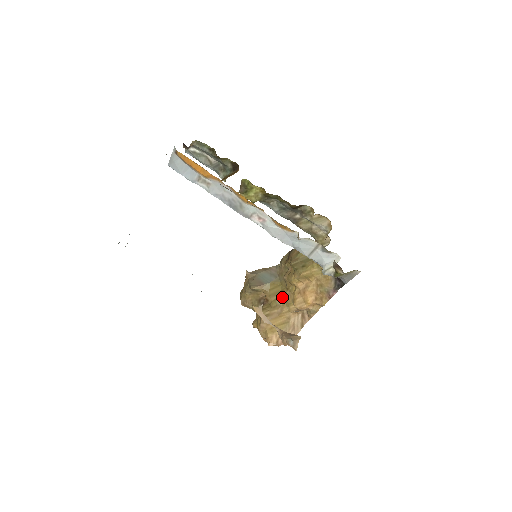
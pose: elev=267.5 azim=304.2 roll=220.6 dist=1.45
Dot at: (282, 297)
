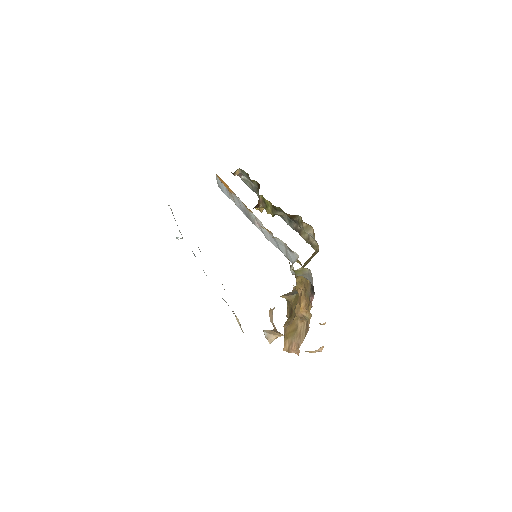
Dot at: occluded
